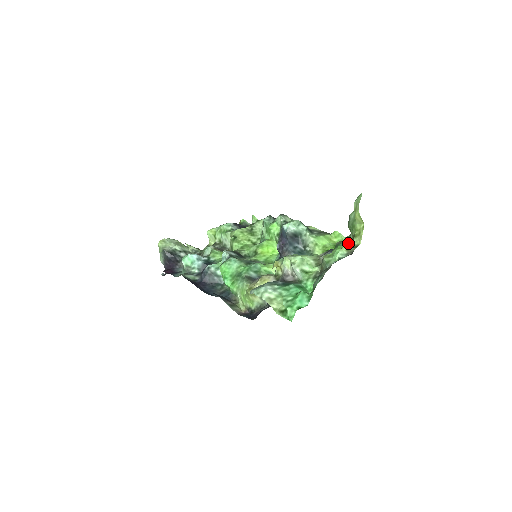
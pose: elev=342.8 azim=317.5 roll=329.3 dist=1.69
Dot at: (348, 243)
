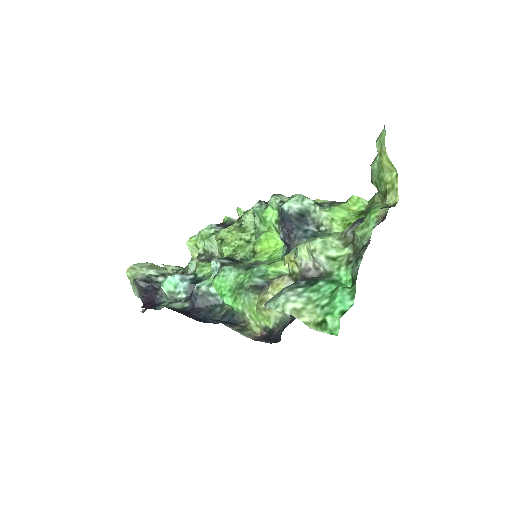
Dot at: occluded
